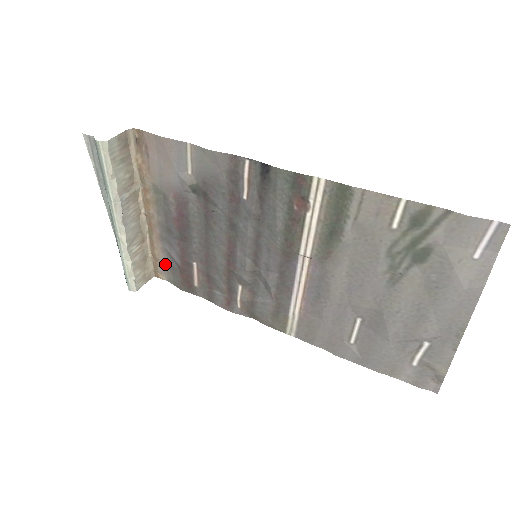
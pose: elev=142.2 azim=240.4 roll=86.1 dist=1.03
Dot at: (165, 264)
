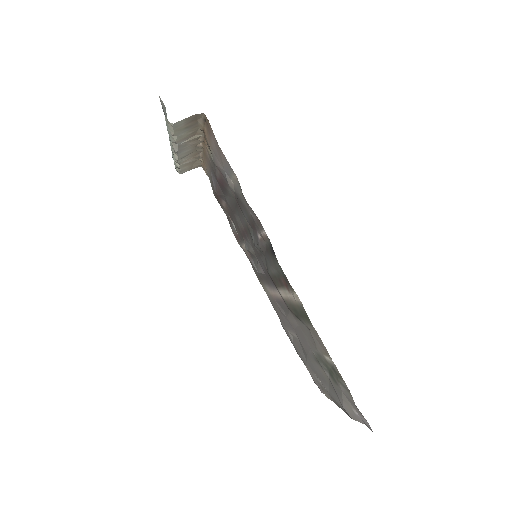
Dot at: (209, 174)
